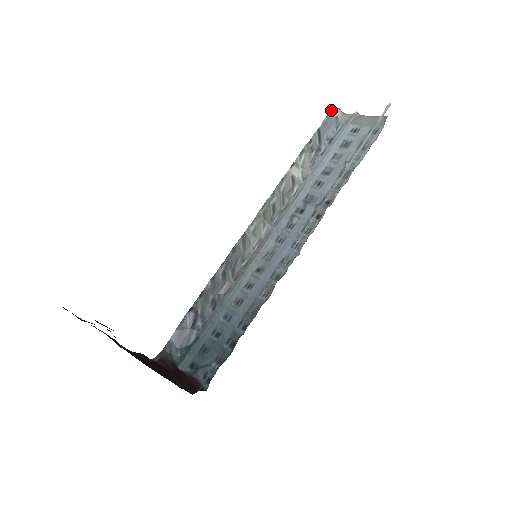
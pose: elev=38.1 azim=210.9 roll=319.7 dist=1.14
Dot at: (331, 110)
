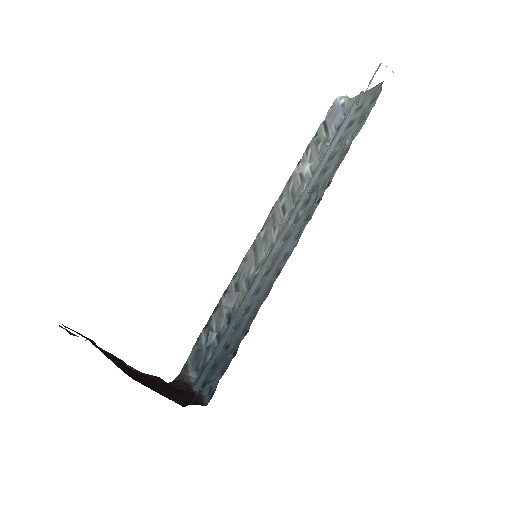
Dot at: (335, 99)
